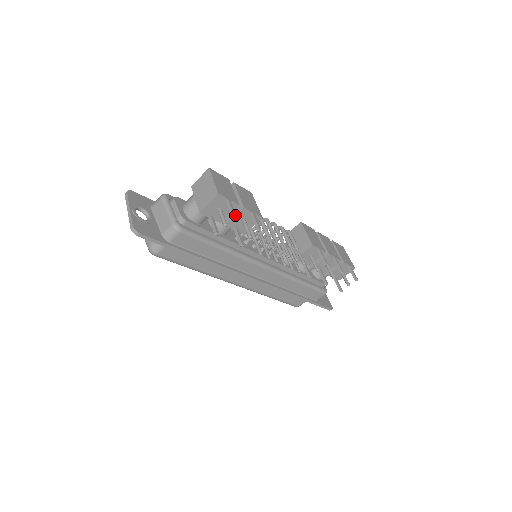
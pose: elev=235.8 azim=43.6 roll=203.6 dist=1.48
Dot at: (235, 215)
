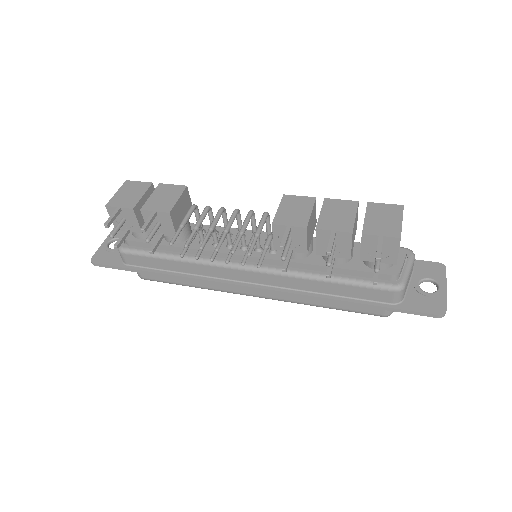
Dot at: (107, 223)
